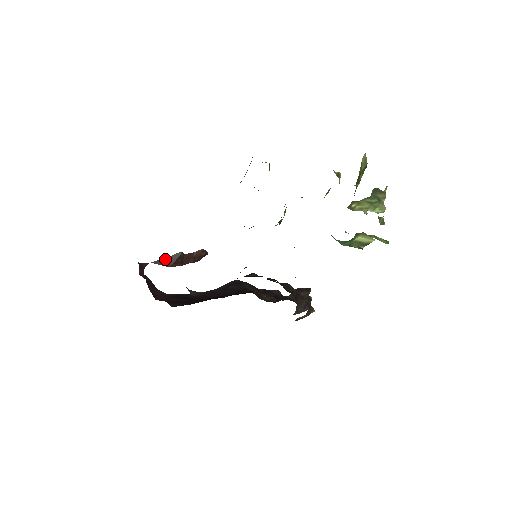
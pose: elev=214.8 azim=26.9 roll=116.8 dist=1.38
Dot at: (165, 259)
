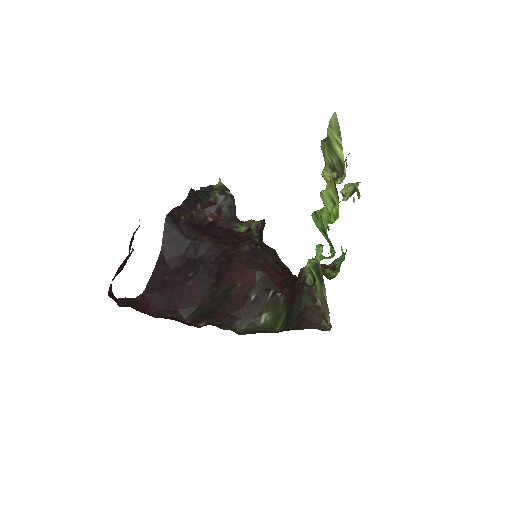
Dot at: (120, 266)
